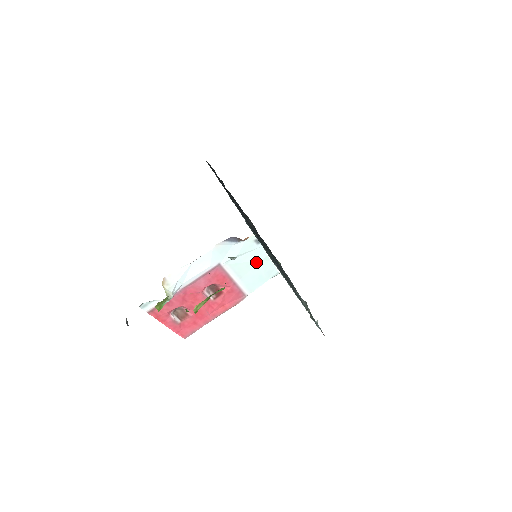
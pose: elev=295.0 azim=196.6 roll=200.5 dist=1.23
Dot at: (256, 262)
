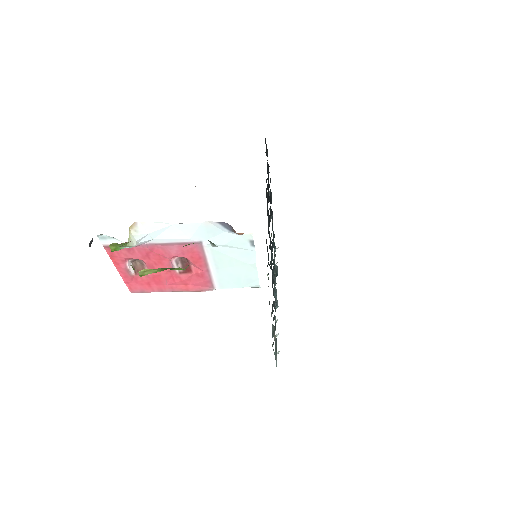
Dot at: (241, 262)
